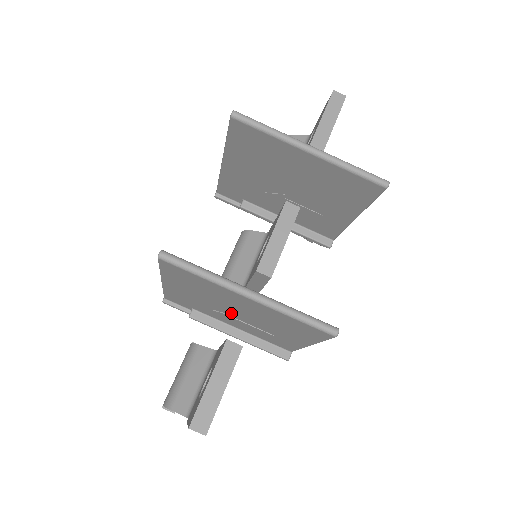
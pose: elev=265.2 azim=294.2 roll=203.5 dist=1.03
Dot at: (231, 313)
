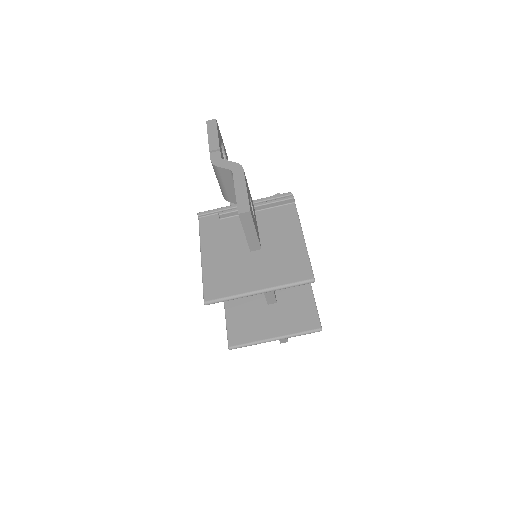
Dot at: occluded
